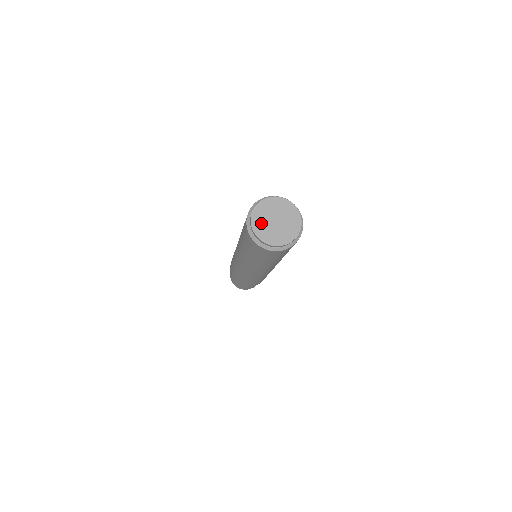
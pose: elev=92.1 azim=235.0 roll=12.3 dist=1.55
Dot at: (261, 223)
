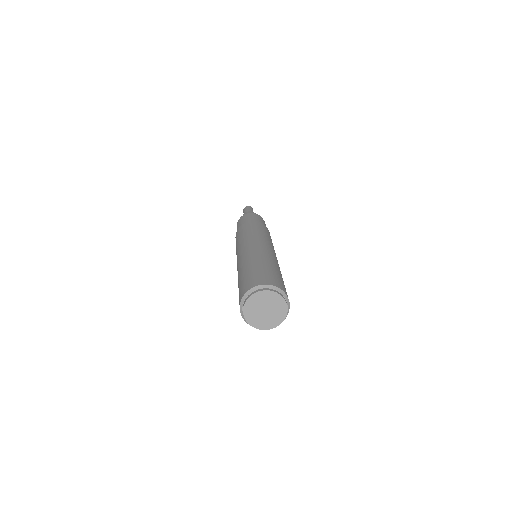
Dot at: (257, 321)
